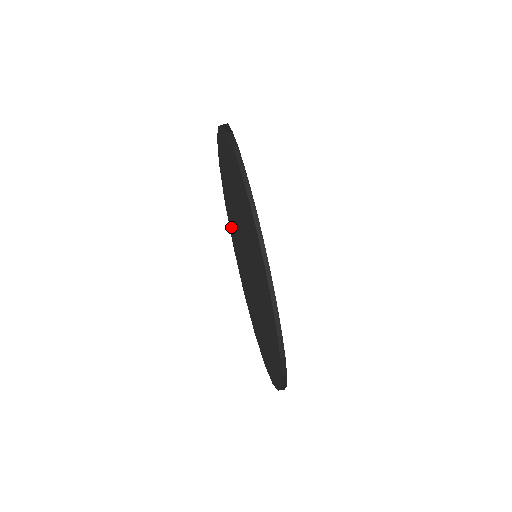
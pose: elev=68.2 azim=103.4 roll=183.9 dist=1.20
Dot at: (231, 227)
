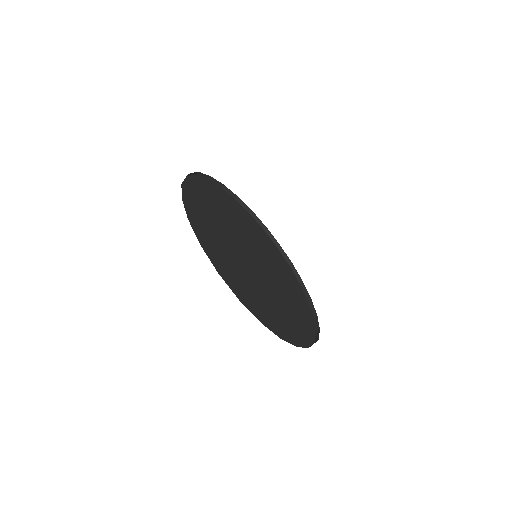
Dot at: (270, 325)
